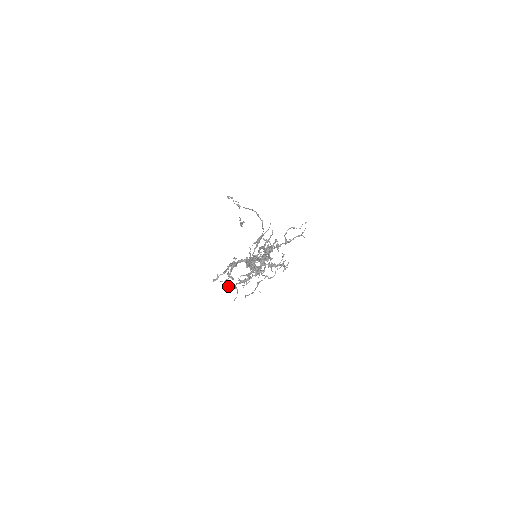
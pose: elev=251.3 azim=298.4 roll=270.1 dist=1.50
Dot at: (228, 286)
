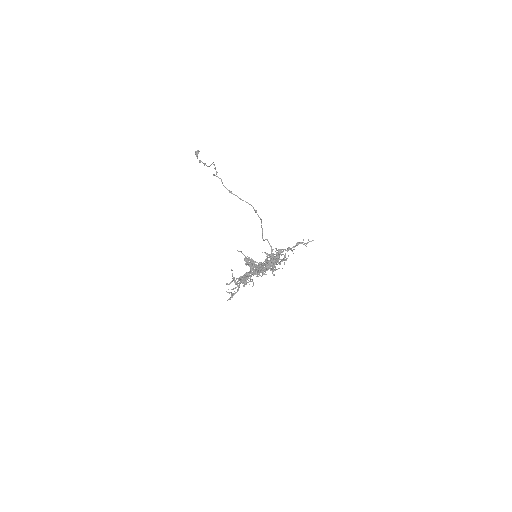
Dot at: (229, 284)
